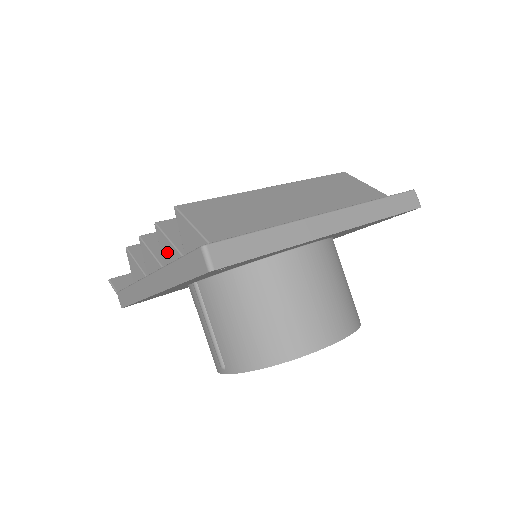
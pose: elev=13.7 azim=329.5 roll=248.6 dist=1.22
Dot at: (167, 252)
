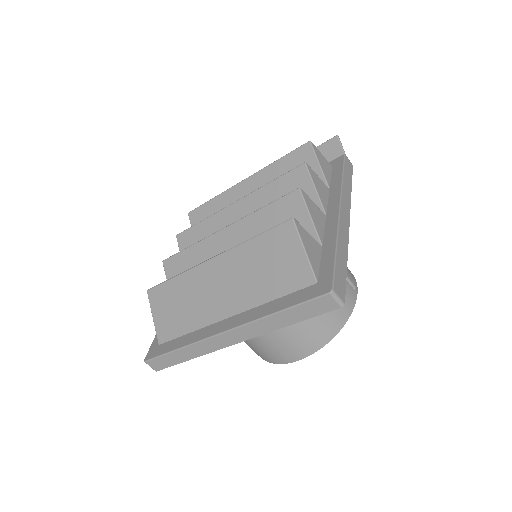
Dot at: occluded
